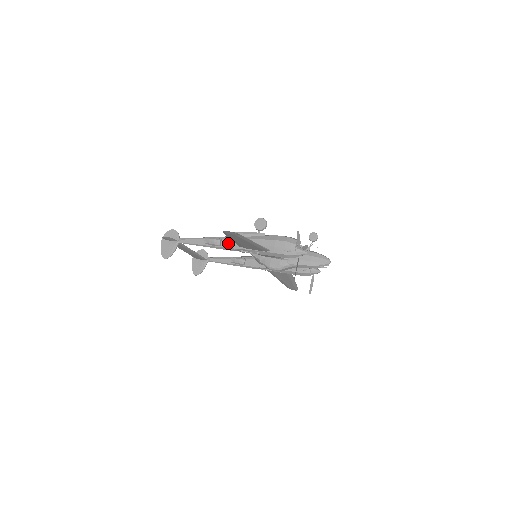
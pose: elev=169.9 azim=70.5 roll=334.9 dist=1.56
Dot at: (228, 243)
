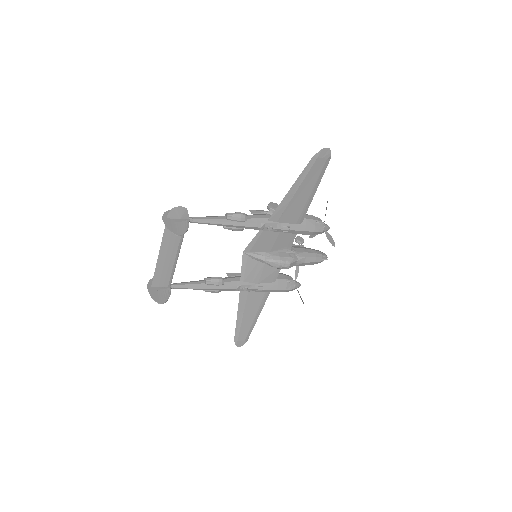
Dot at: (255, 218)
